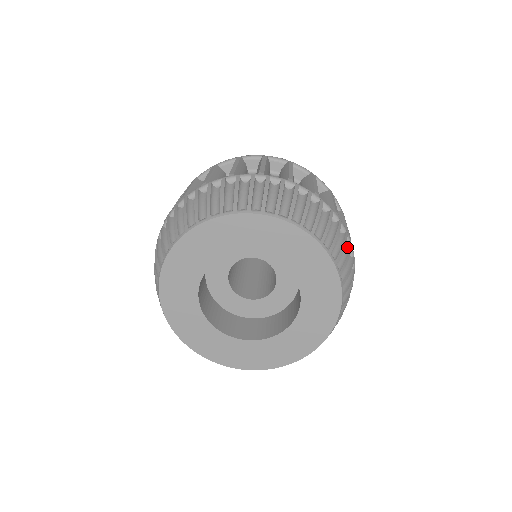
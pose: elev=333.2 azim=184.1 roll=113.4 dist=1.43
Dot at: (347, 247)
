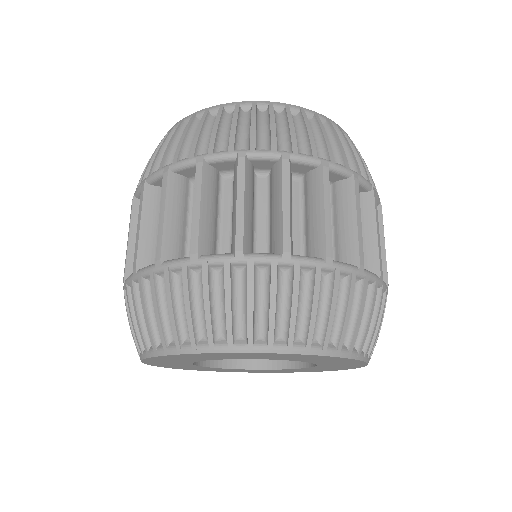
Dot at: occluded
